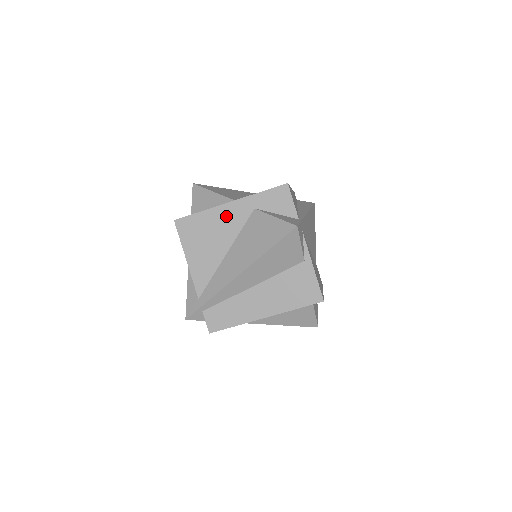
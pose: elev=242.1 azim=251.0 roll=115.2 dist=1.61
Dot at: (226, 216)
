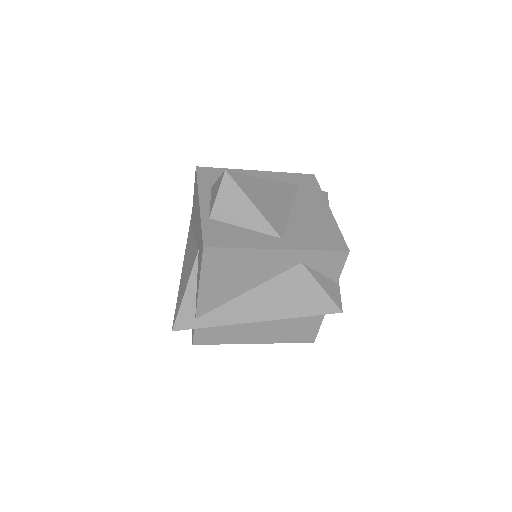
Dot at: (267, 260)
